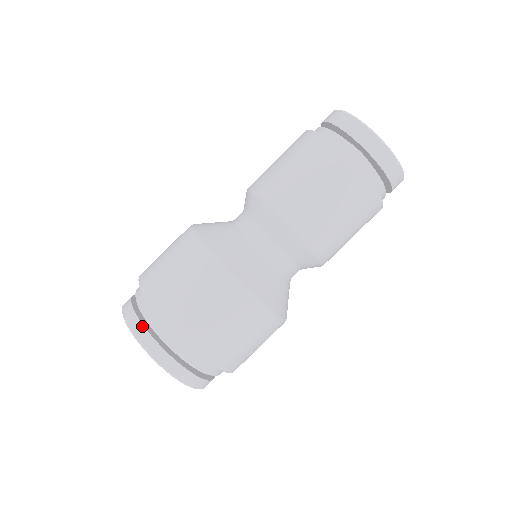
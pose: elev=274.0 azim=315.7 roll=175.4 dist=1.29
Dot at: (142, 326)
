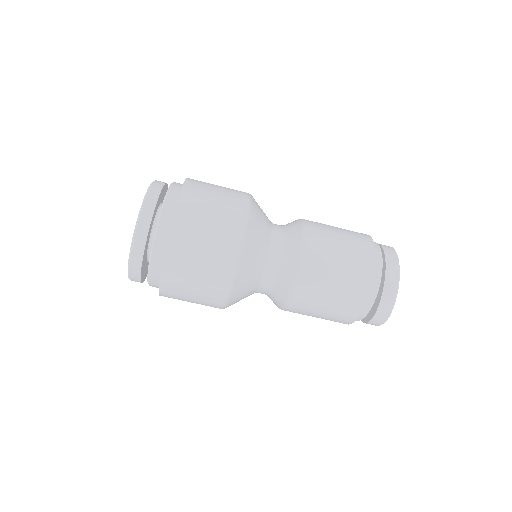
Dot at: (159, 193)
